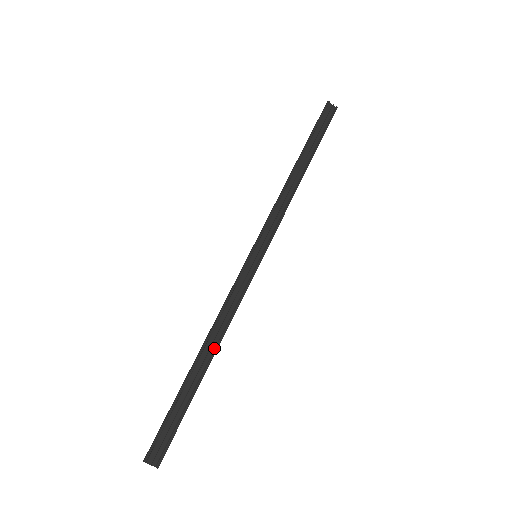
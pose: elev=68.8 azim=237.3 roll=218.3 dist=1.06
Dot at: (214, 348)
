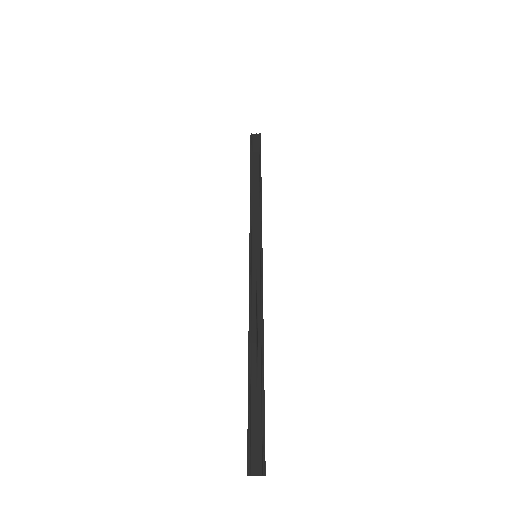
Dot at: (260, 342)
